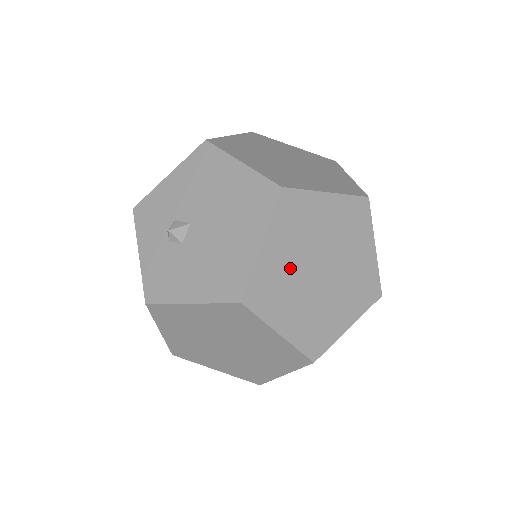
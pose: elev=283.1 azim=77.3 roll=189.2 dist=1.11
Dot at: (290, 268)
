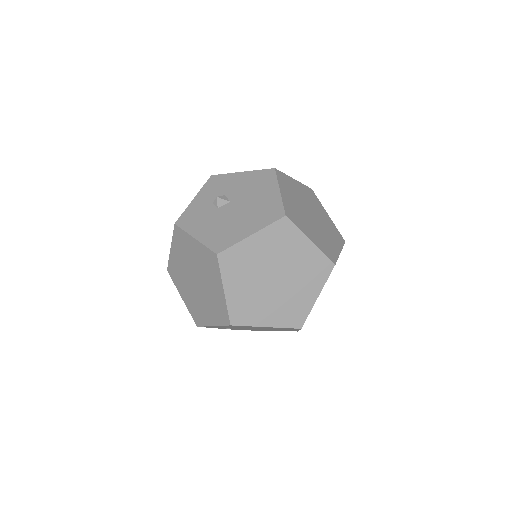
Dot at: (257, 261)
